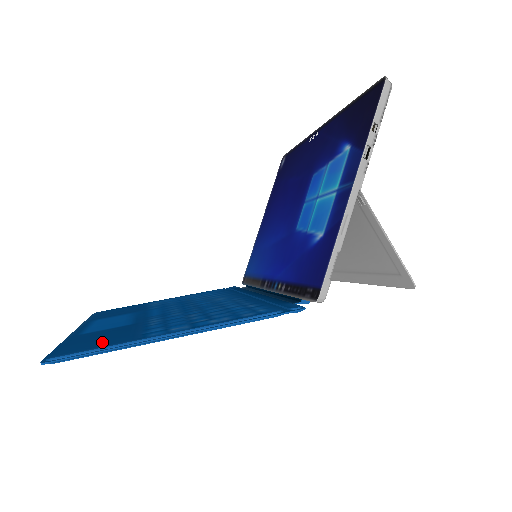
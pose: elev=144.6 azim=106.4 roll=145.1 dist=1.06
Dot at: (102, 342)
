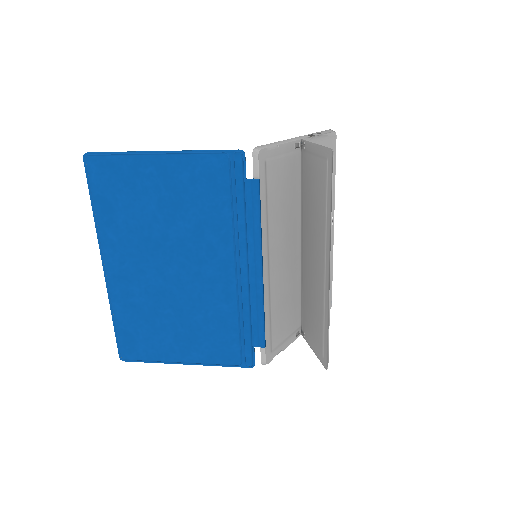
Dot at: (118, 175)
